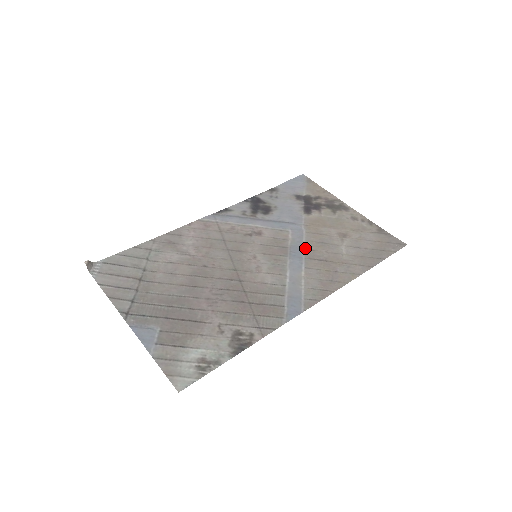
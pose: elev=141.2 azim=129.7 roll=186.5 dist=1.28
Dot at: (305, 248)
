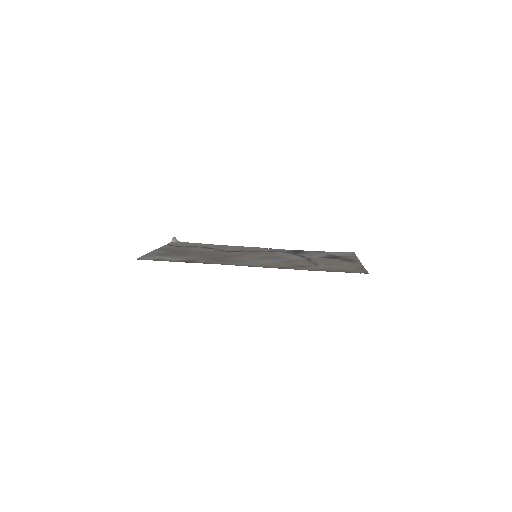
Dot at: (291, 260)
